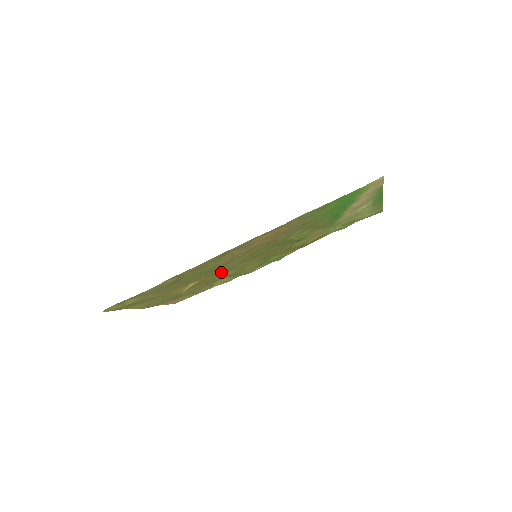
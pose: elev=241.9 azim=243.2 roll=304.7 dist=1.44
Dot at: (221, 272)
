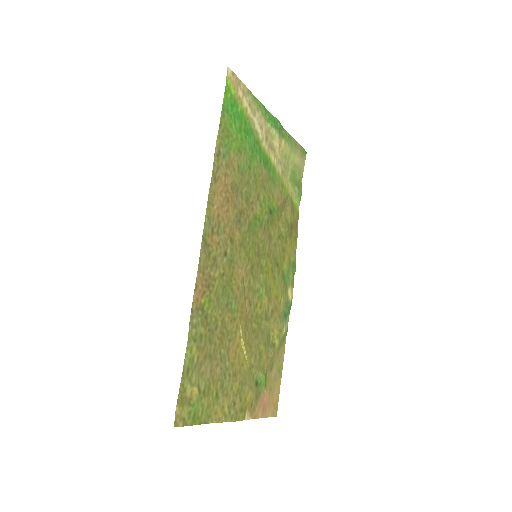
Dot at: (251, 305)
